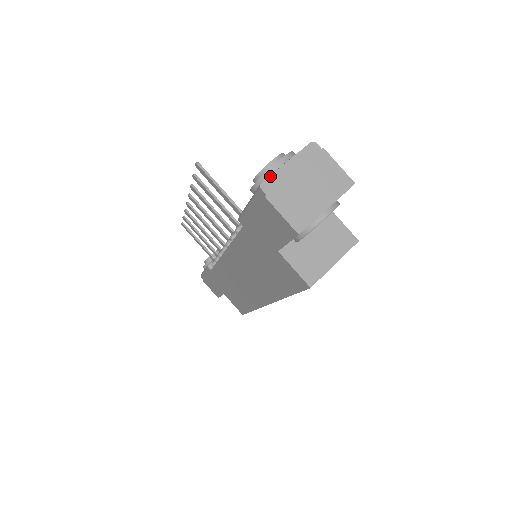
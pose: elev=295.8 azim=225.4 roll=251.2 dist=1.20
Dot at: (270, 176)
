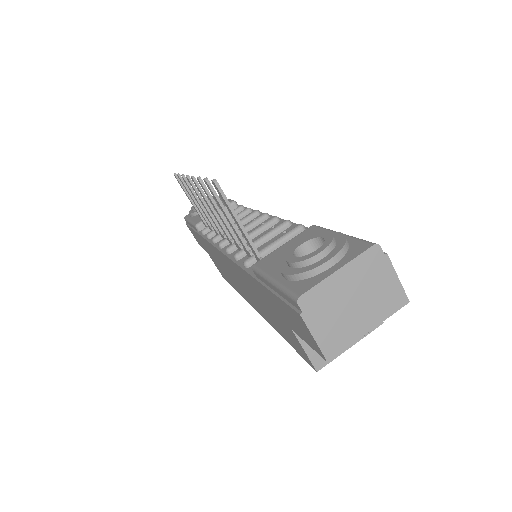
Dot at: (313, 288)
